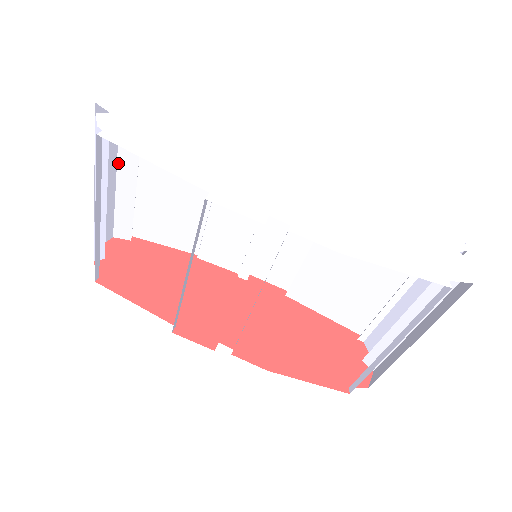
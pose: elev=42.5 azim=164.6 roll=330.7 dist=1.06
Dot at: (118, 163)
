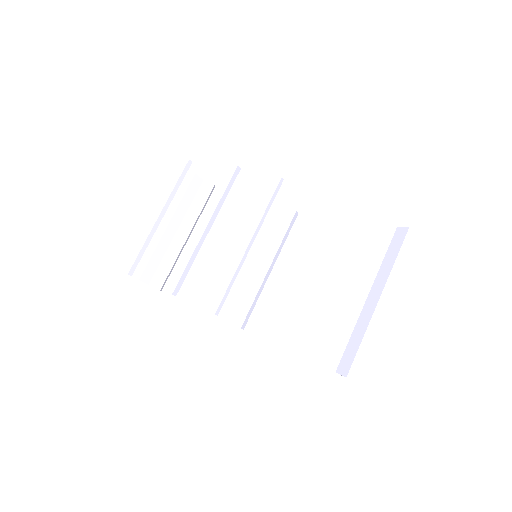
Dot at: (182, 222)
